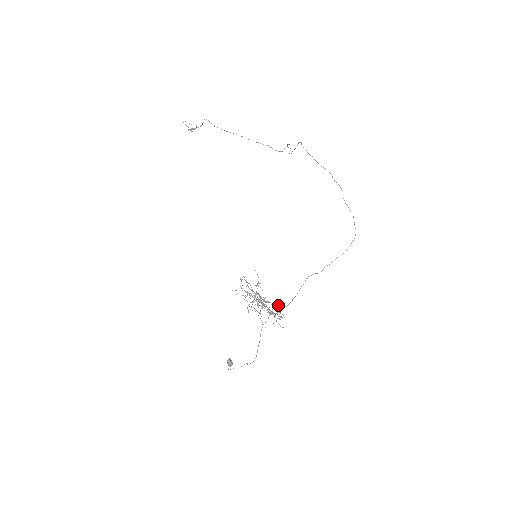
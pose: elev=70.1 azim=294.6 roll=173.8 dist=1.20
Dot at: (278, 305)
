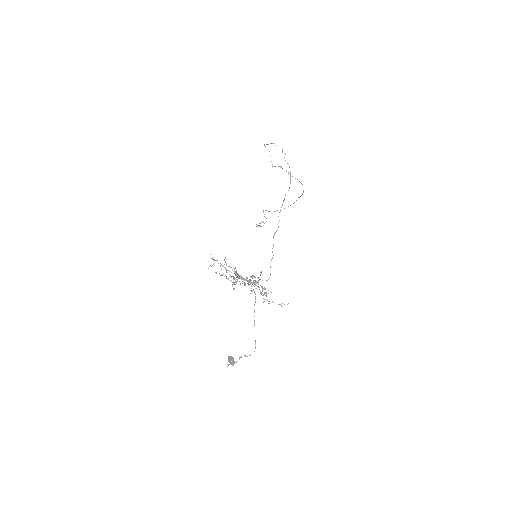
Dot at: (262, 280)
